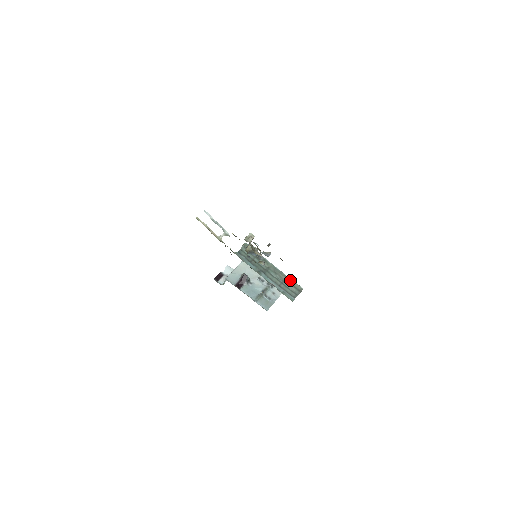
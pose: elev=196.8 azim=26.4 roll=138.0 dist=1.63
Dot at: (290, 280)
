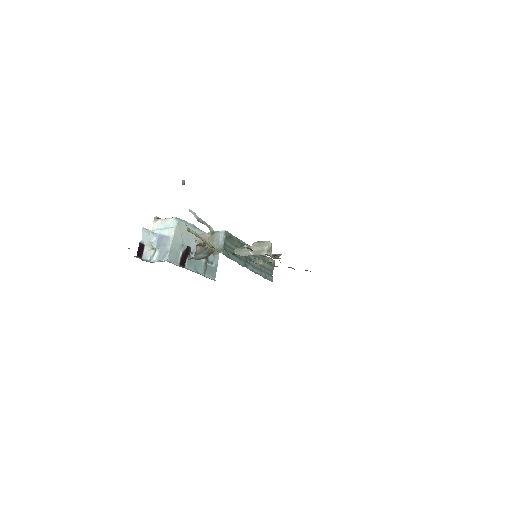
Dot at: (266, 258)
